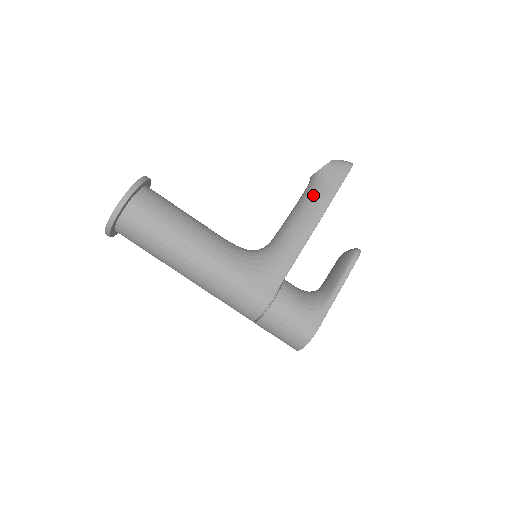
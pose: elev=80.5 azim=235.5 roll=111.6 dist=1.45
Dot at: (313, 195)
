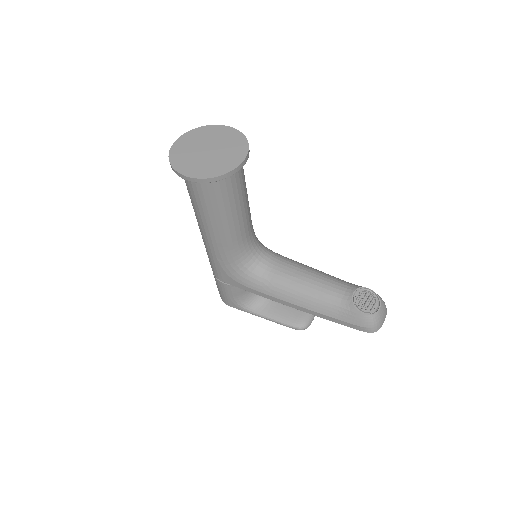
Dot at: (323, 303)
